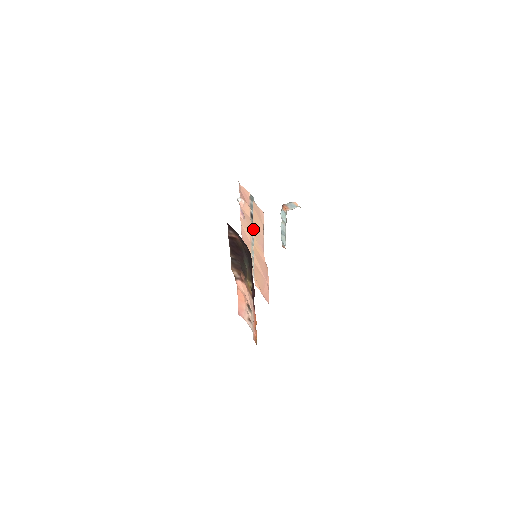
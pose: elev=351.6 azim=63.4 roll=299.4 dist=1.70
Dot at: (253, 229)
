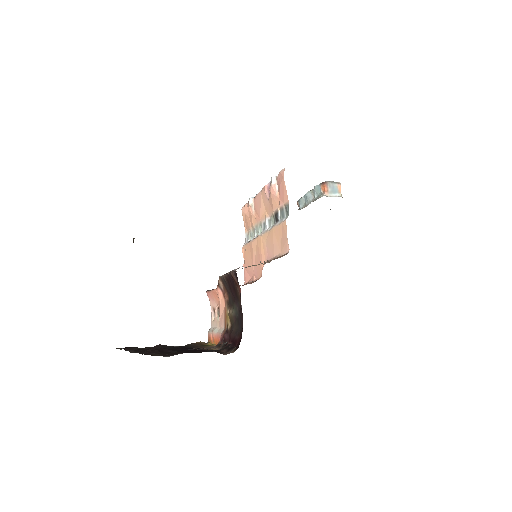
Dot at: (270, 222)
